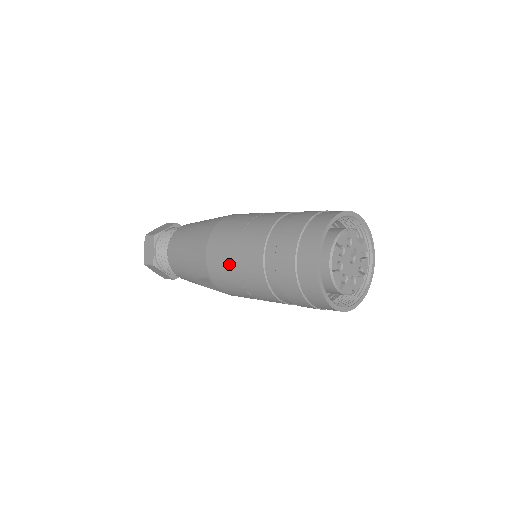
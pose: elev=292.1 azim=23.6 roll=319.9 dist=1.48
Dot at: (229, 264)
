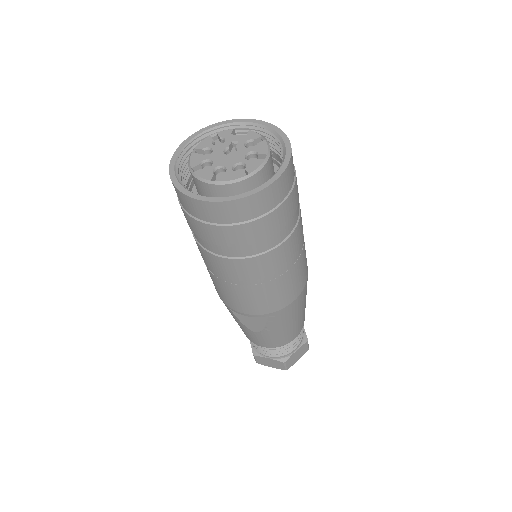
Dot at: (208, 271)
